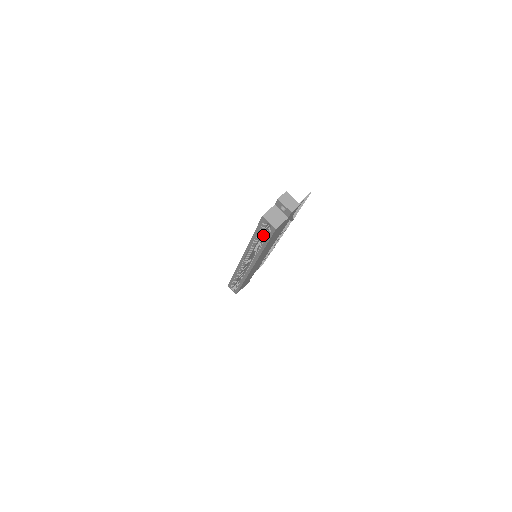
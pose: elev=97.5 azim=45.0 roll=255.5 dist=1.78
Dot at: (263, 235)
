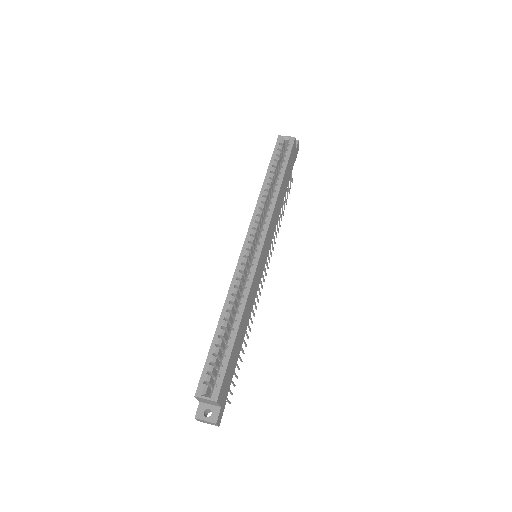
Dot at: (272, 186)
